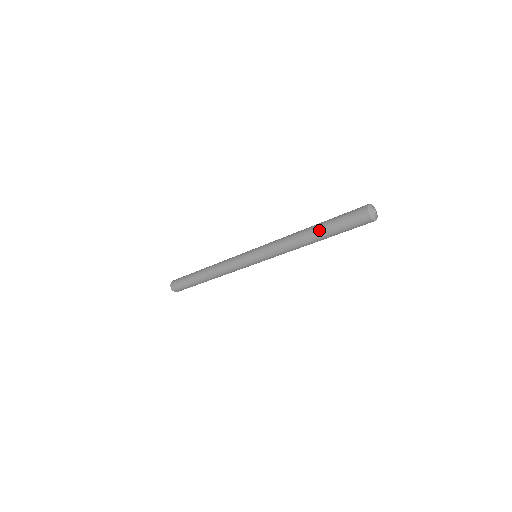
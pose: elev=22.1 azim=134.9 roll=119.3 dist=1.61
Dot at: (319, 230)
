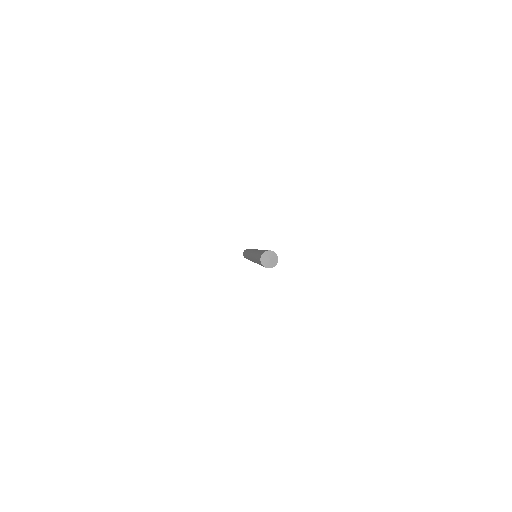
Dot at: (255, 258)
